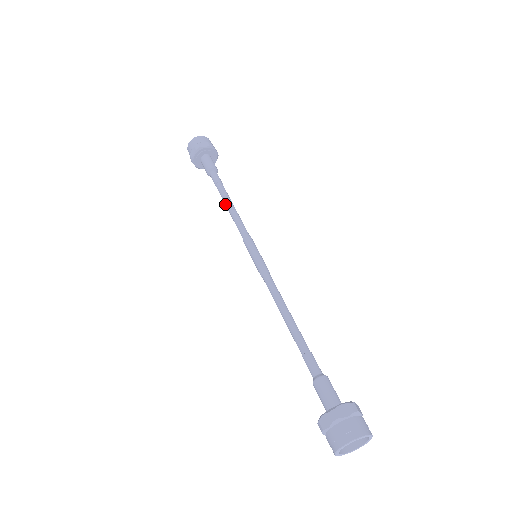
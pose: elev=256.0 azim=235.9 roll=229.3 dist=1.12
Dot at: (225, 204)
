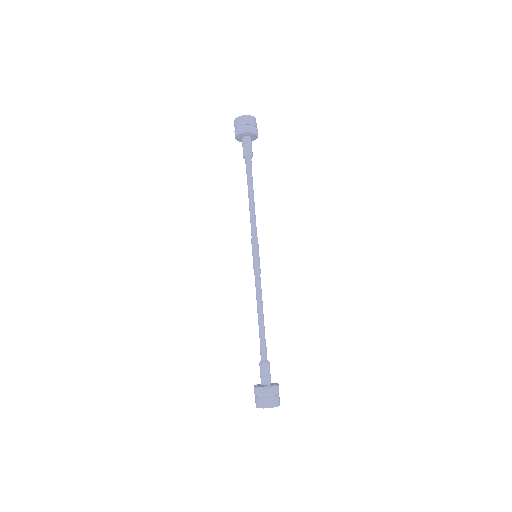
Dot at: (249, 197)
